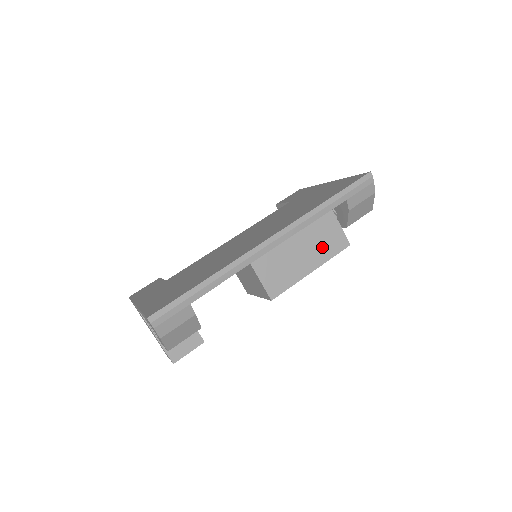
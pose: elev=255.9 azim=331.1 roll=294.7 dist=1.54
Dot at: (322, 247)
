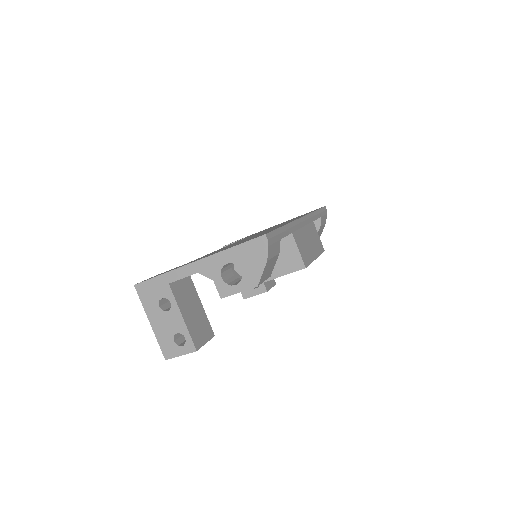
Dot at: (316, 244)
